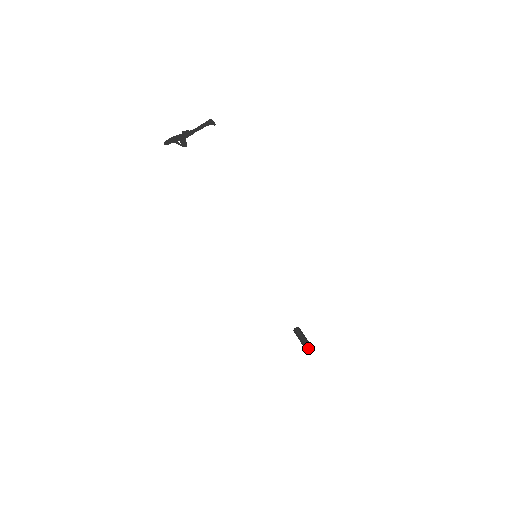
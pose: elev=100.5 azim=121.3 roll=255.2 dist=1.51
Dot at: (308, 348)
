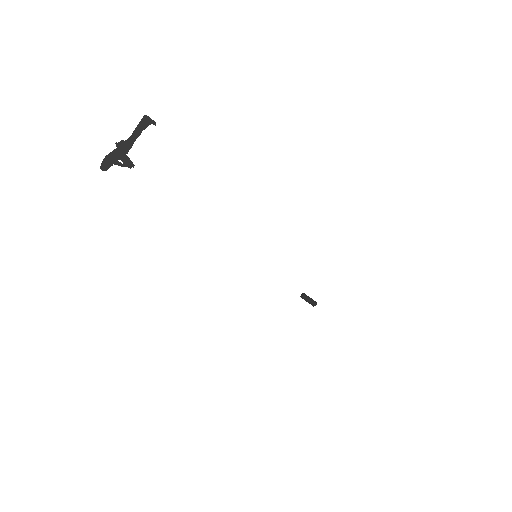
Dot at: occluded
